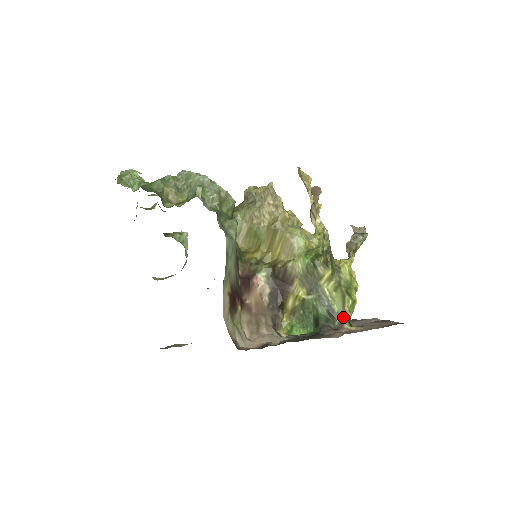
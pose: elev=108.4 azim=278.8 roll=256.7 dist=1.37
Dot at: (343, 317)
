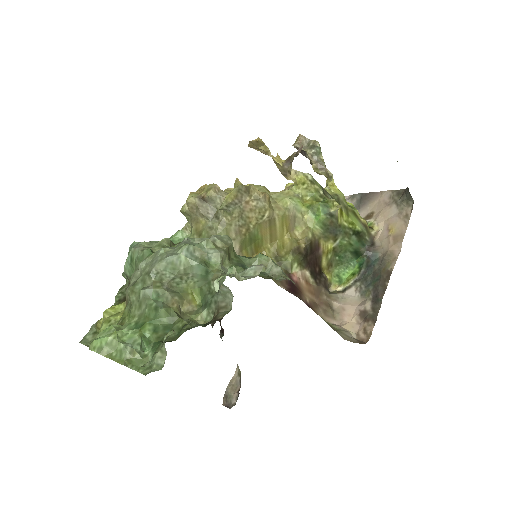
Dot at: (366, 229)
